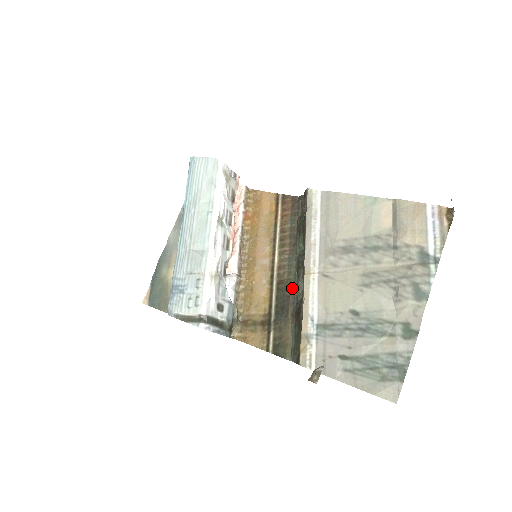
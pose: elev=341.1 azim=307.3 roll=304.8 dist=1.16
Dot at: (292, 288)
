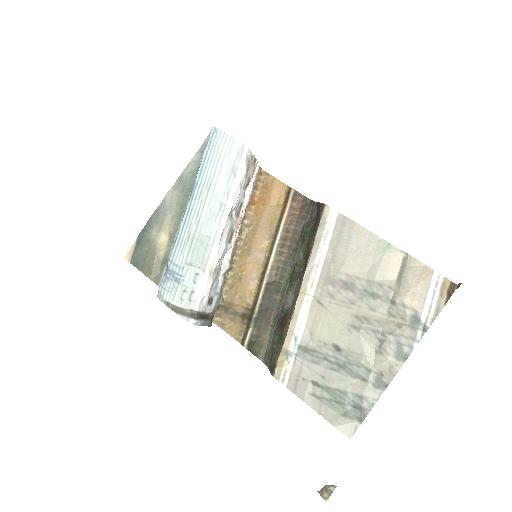
Dot at: (281, 293)
